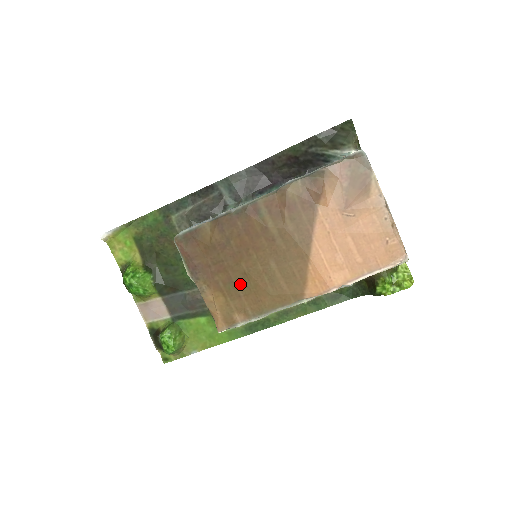
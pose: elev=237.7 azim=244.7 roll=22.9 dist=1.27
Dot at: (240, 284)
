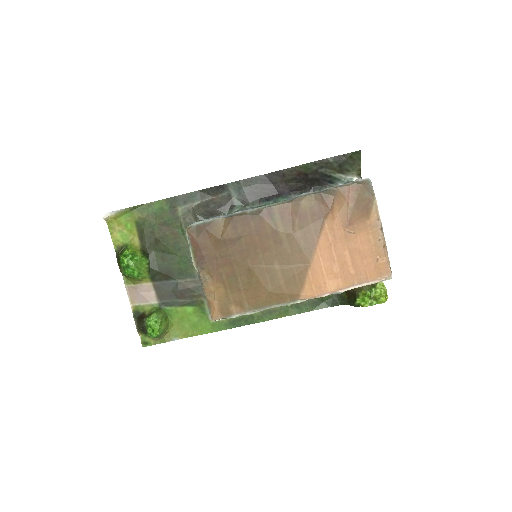
Dot at: (242, 279)
